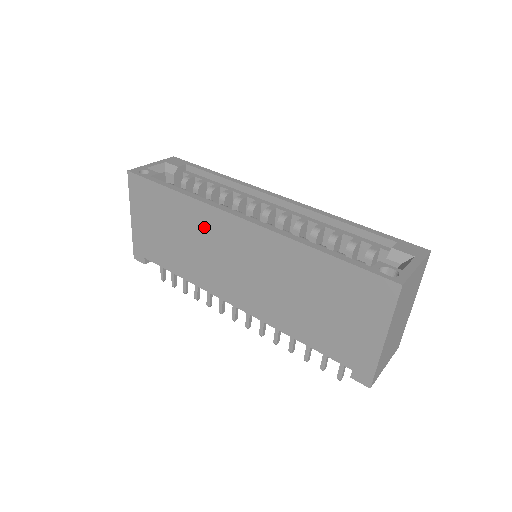
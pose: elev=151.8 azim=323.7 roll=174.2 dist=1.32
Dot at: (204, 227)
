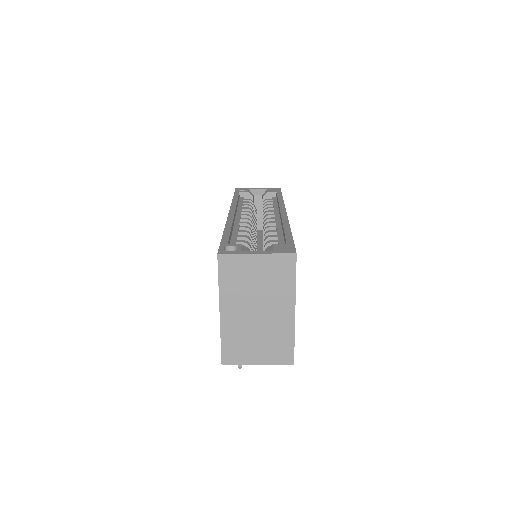
Dot at: occluded
